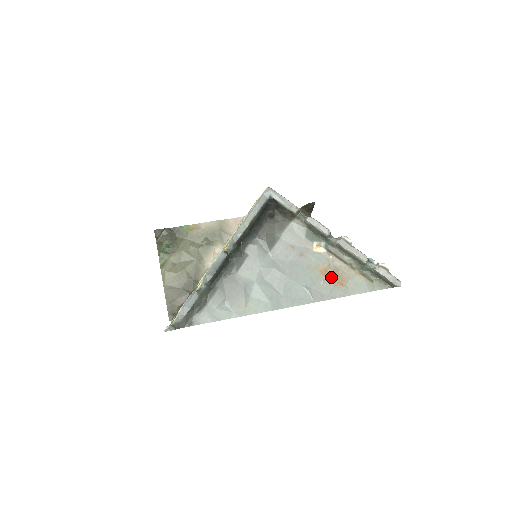
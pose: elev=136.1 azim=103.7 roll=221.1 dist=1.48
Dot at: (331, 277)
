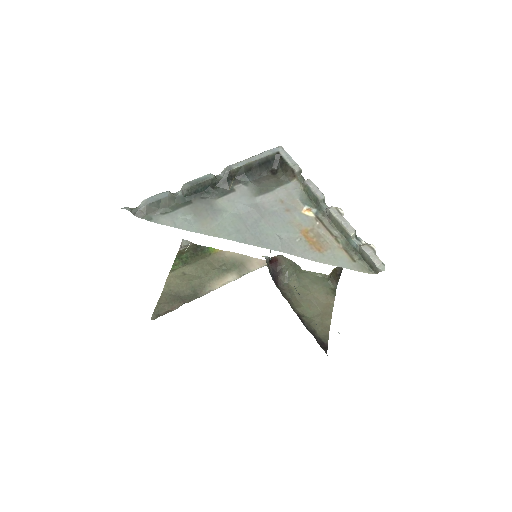
Dot at: (310, 240)
